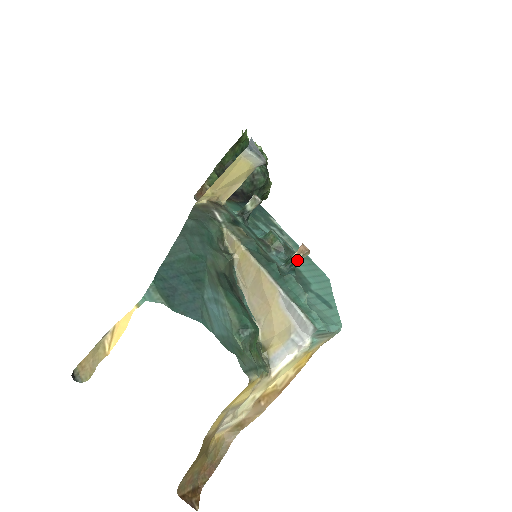
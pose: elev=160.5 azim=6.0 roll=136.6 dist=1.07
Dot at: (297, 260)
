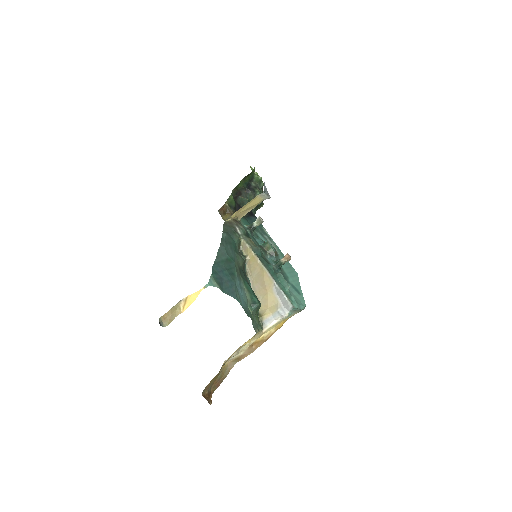
Dot at: (283, 263)
